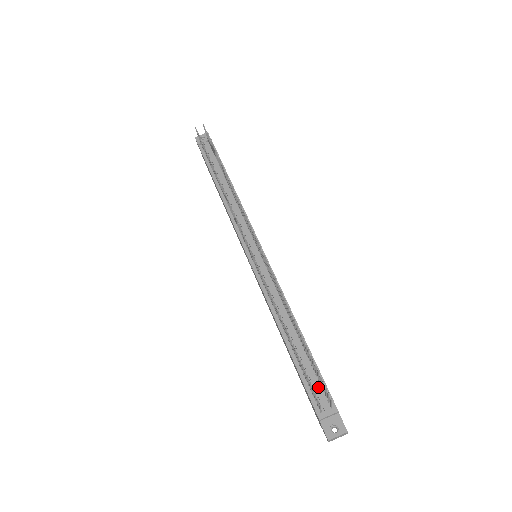
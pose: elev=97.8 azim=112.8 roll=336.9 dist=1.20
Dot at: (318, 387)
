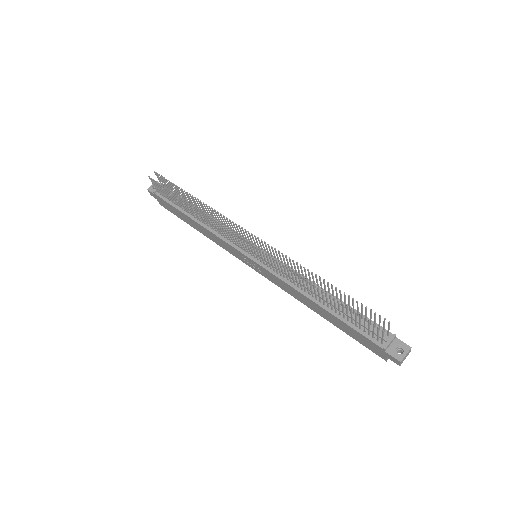
Dot at: occluded
